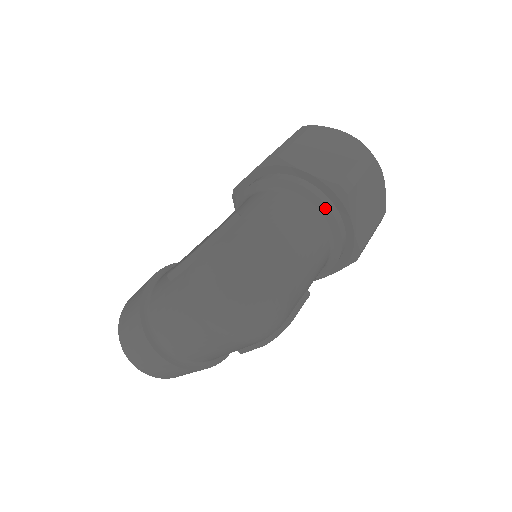
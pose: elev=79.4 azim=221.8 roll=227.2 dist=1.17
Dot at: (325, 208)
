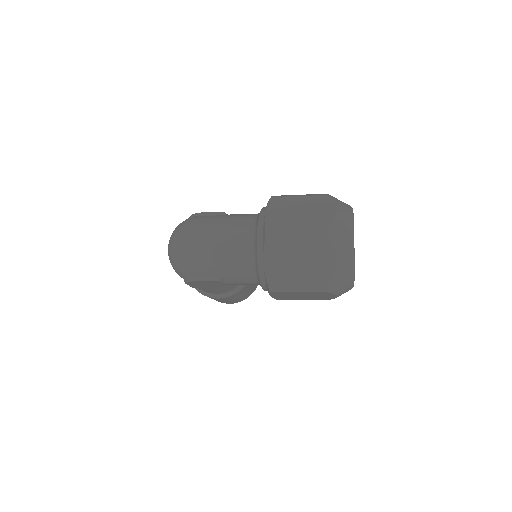
Dot at: (256, 239)
